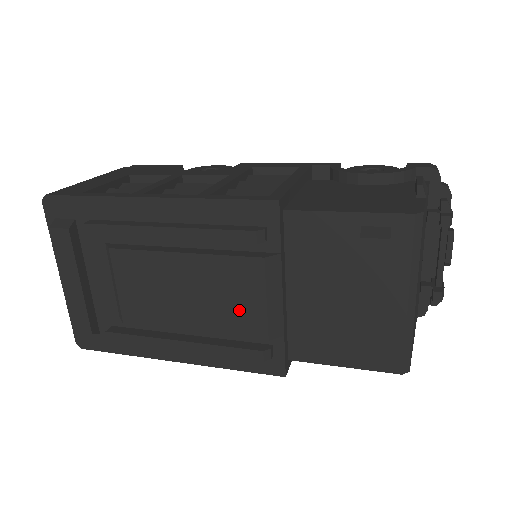
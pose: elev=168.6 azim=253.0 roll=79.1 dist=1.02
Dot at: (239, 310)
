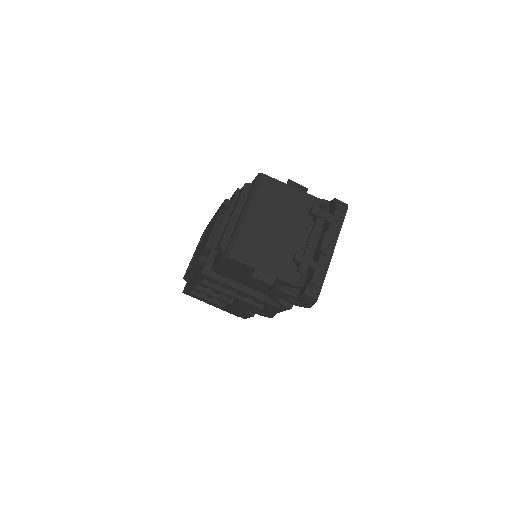
Dot at: occluded
